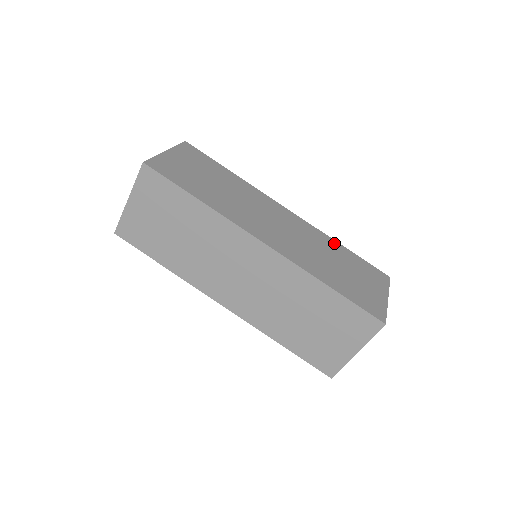
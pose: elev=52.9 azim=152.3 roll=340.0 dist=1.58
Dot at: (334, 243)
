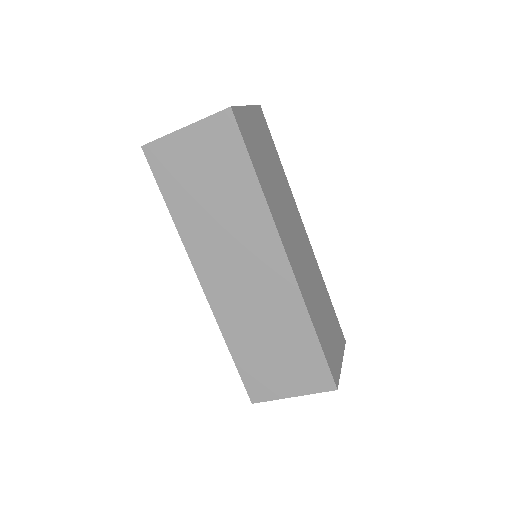
Dot at: (324, 286)
